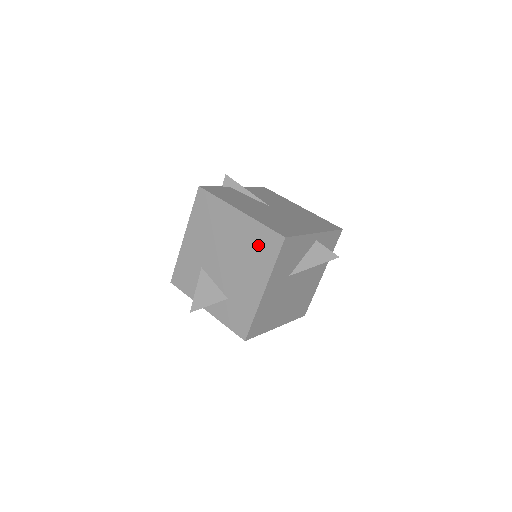
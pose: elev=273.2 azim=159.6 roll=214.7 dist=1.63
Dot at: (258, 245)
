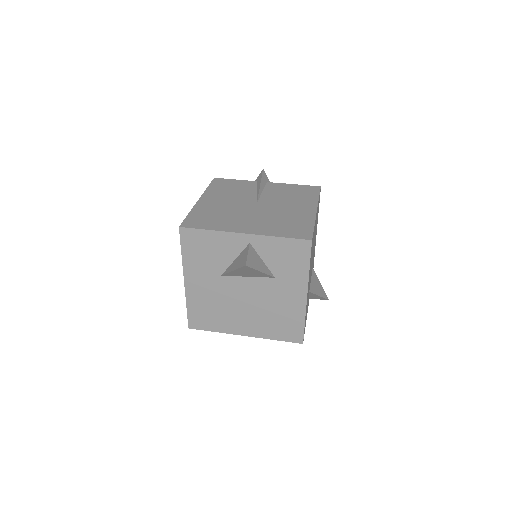
Dot at: occluded
